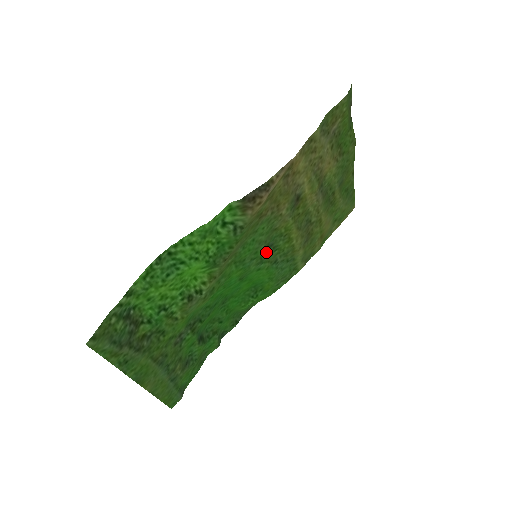
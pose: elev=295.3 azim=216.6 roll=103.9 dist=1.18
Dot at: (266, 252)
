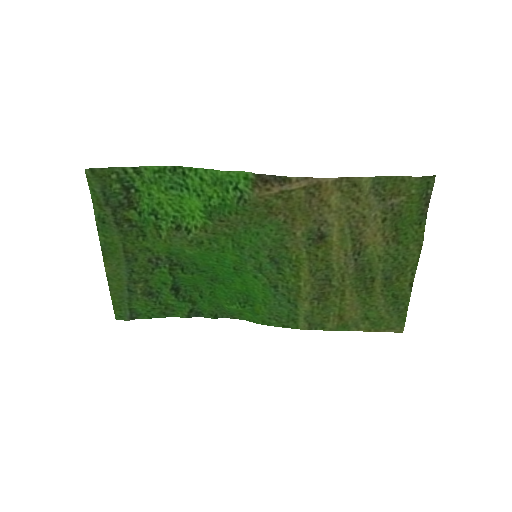
Dot at: (269, 264)
